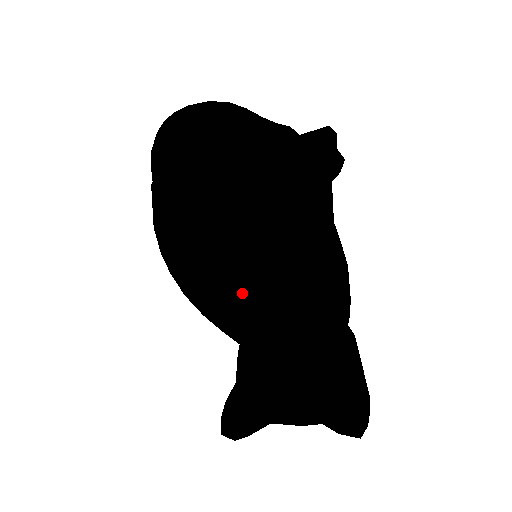
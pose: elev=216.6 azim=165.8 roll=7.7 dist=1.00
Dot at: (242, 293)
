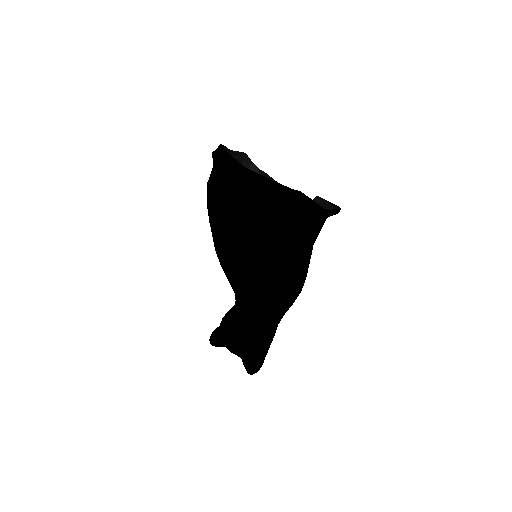
Dot at: (236, 287)
